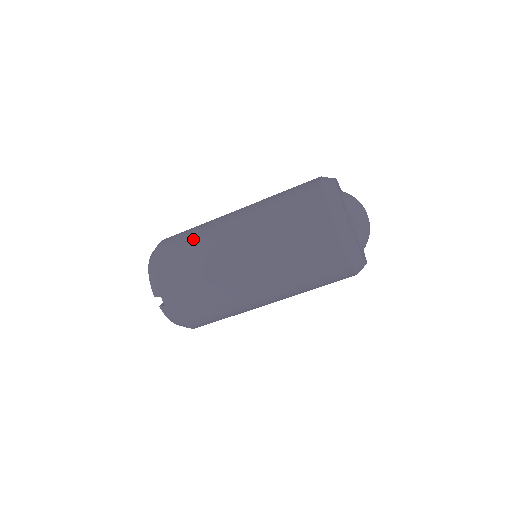
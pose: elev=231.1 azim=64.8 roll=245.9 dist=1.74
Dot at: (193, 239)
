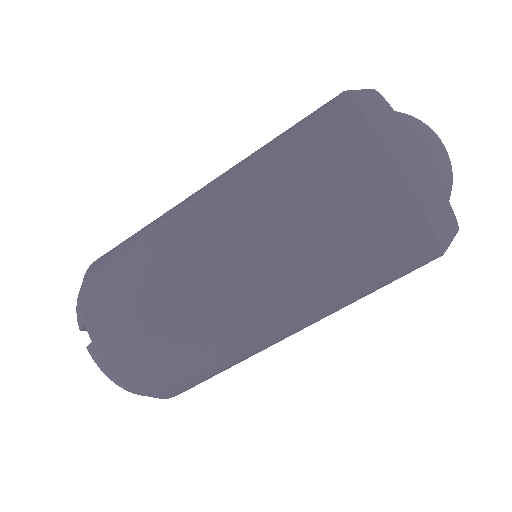
Dot at: (145, 227)
